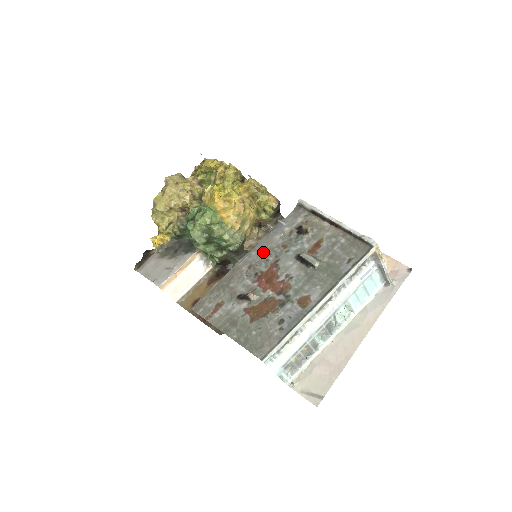
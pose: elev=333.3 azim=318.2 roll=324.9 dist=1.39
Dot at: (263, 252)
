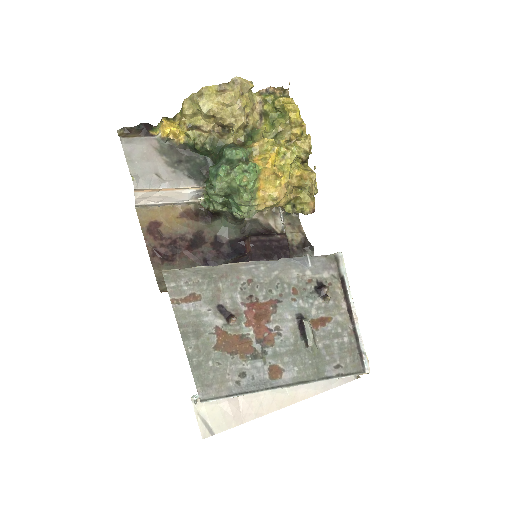
Dot at: (272, 277)
